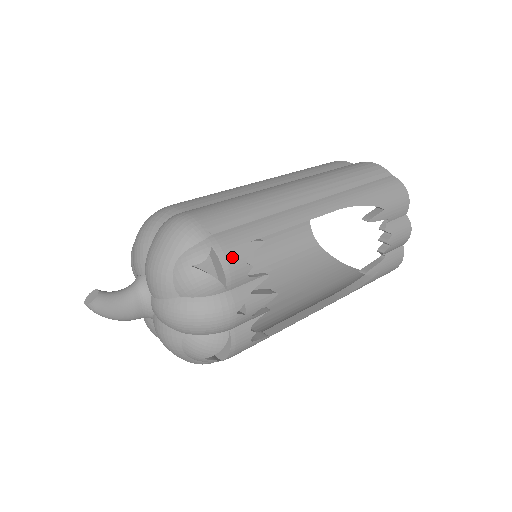
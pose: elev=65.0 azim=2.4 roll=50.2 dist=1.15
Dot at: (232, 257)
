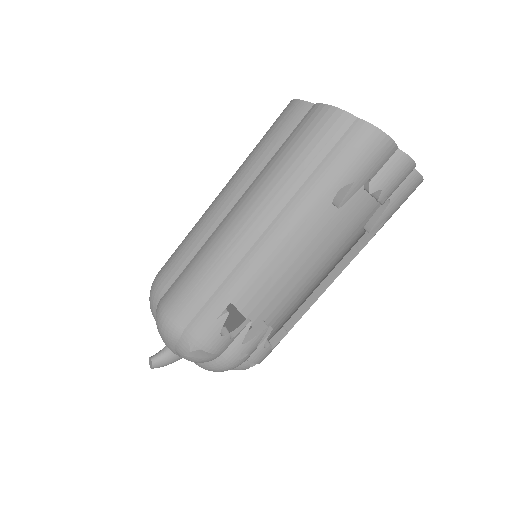
Dot at: (207, 341)
